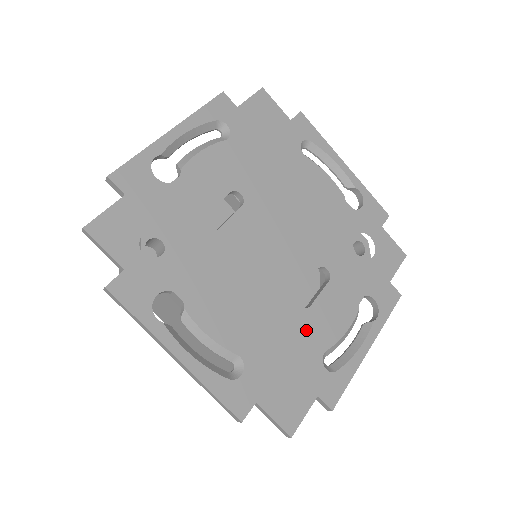
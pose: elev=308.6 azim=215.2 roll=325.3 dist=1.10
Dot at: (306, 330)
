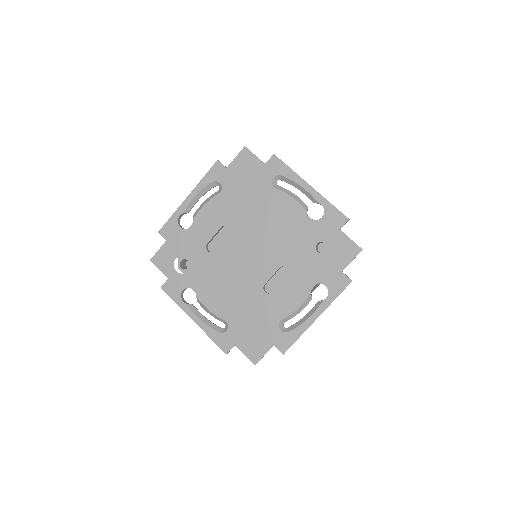
Dot at: (268, 307)
